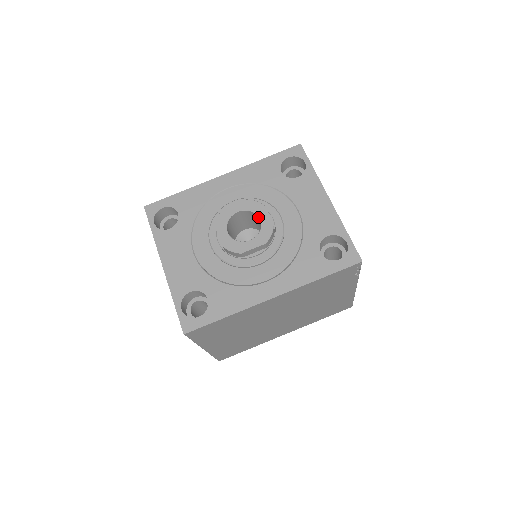
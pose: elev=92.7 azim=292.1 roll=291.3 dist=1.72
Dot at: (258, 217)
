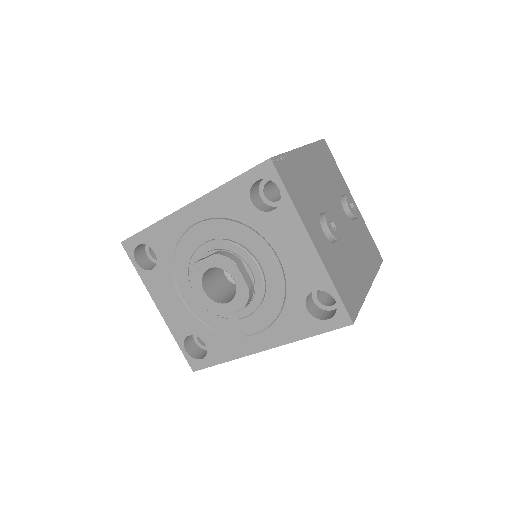
Dot at: (232, 275)
